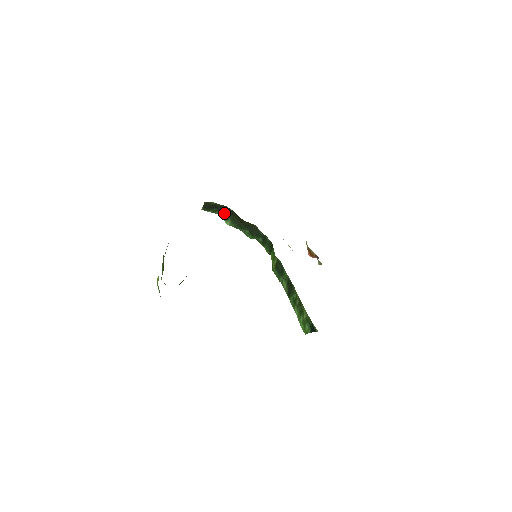
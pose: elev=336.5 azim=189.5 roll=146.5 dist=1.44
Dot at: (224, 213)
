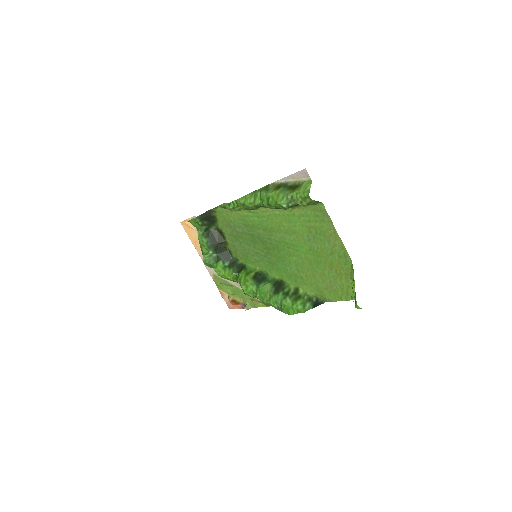
Dot at: (206, 231)
